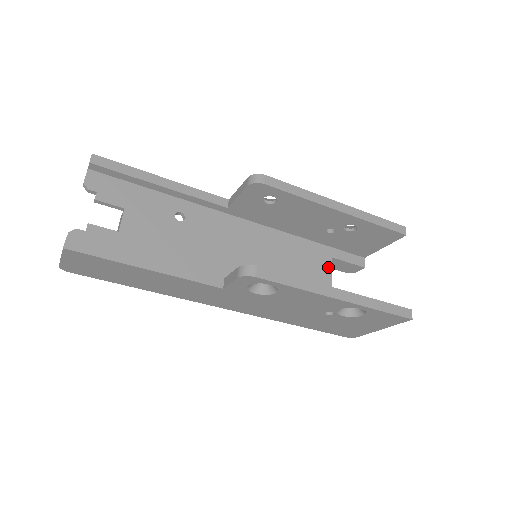
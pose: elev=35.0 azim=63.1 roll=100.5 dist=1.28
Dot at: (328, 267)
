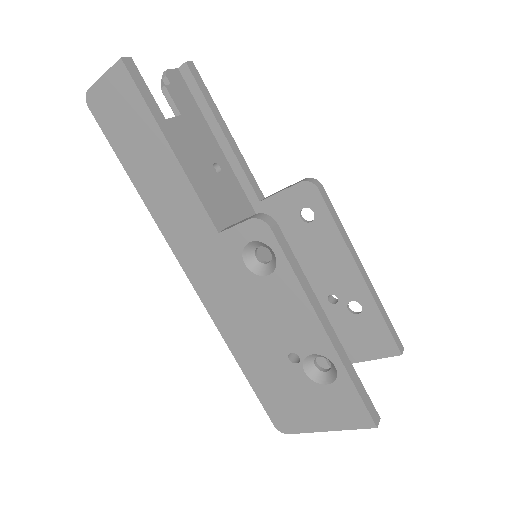
Dot at: occluded
